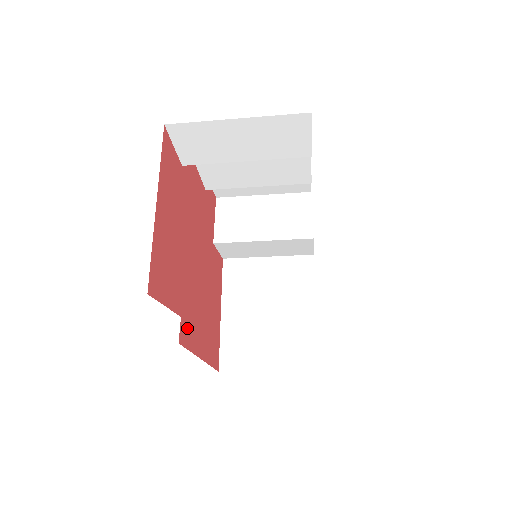
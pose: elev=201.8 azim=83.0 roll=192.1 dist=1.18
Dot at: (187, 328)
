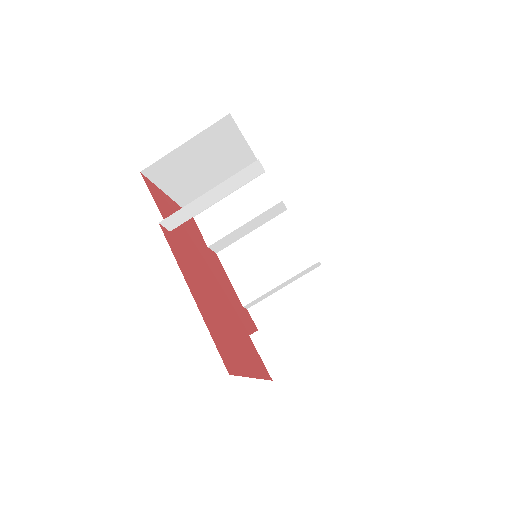
Dot at: (176, 248)
